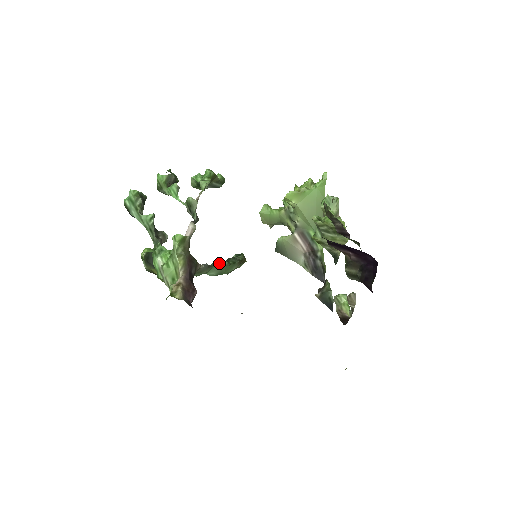
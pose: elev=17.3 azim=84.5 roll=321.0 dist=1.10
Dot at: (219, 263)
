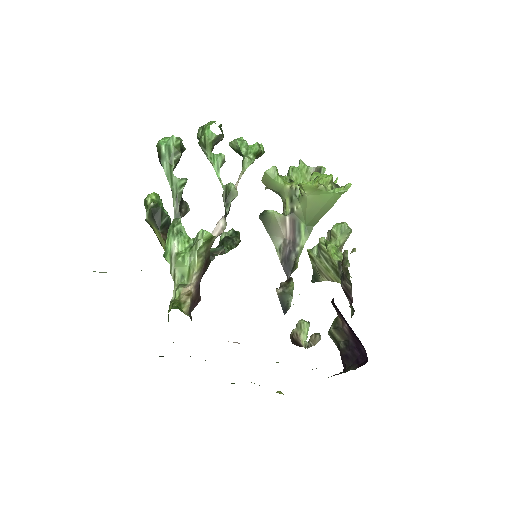
Dot at: (222, 252)
